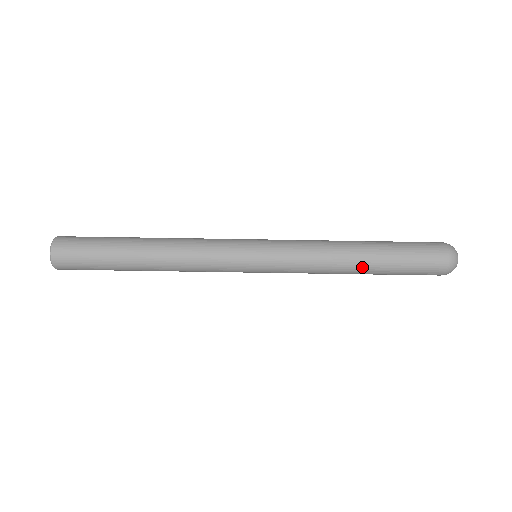
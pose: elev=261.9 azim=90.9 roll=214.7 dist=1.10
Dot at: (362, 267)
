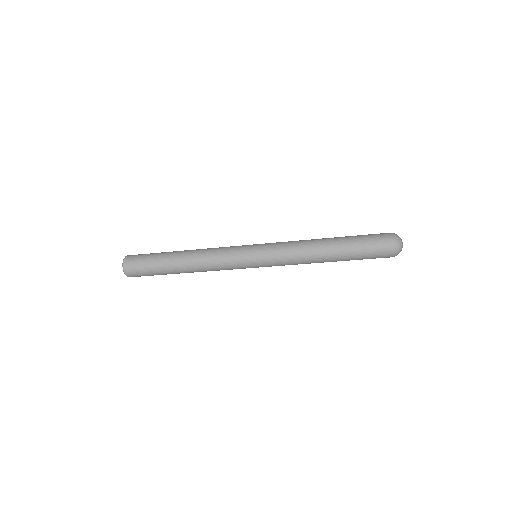
Dot at: occluded
